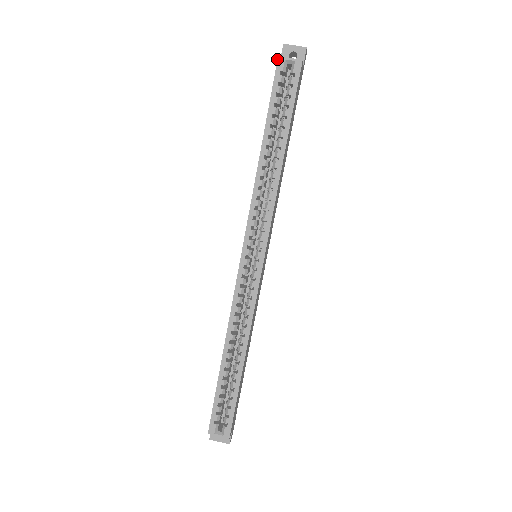
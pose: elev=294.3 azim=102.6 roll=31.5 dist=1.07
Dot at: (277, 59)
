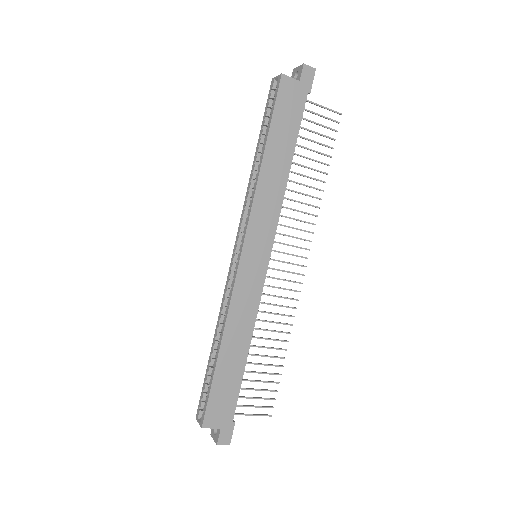
Dot at: (271, 81)
